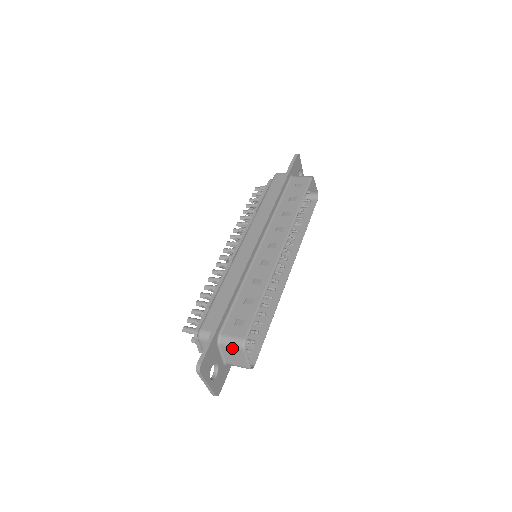
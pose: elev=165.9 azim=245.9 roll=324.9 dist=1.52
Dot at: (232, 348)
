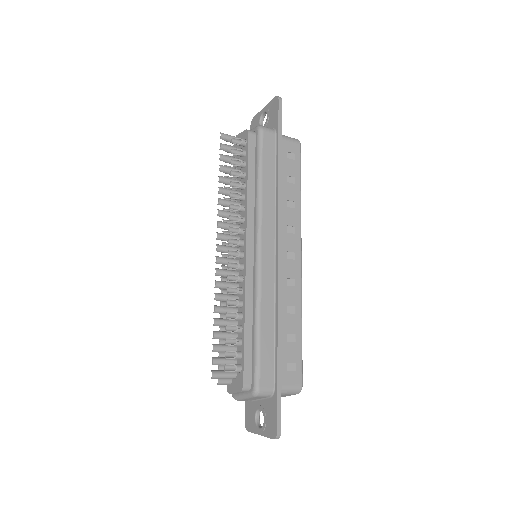
Dot at: occluded
